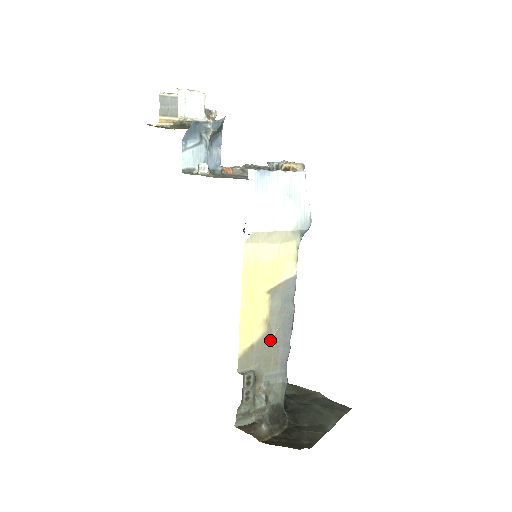
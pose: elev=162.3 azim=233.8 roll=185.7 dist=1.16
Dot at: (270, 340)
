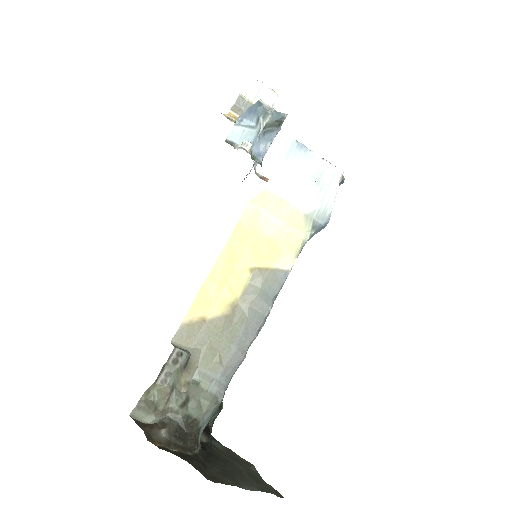
Dot at: (226, 328)
